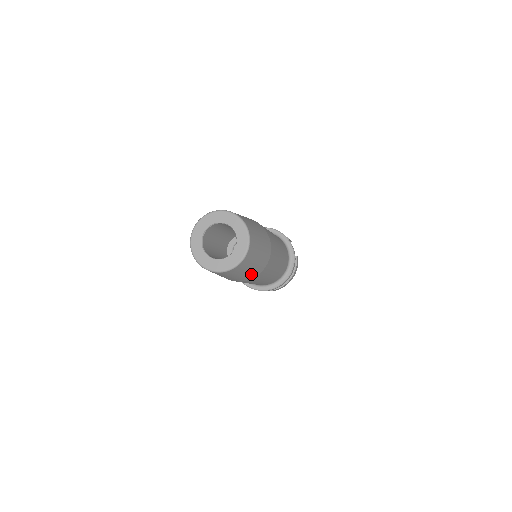
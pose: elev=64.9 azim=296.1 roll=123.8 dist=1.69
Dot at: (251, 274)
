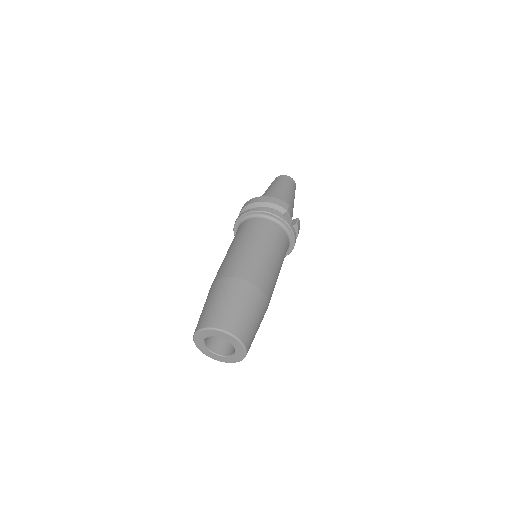
Dot at: occluded
